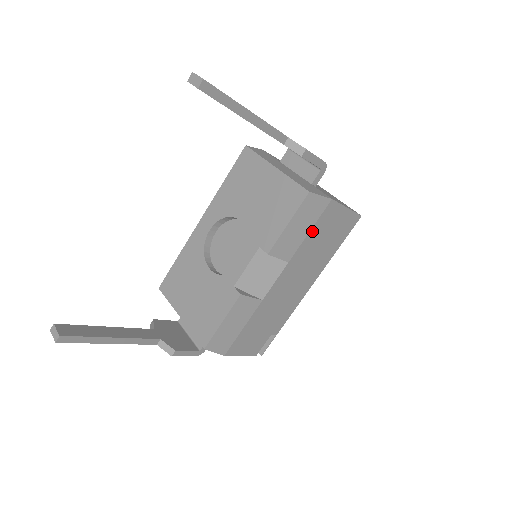
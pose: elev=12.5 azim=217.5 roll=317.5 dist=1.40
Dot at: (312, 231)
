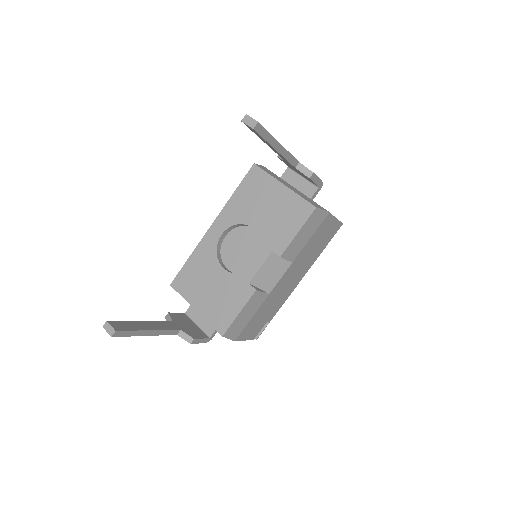
Dot at: (312, 237)
